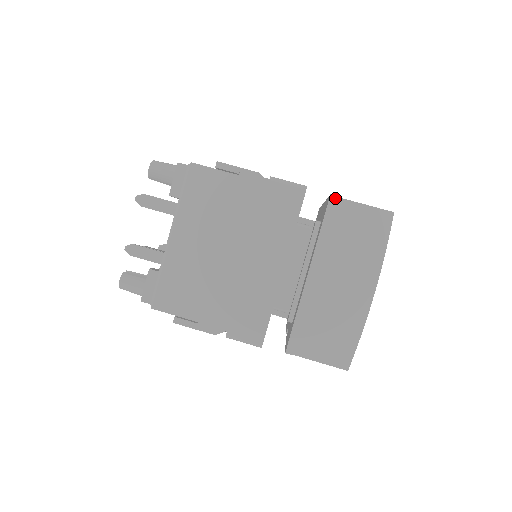
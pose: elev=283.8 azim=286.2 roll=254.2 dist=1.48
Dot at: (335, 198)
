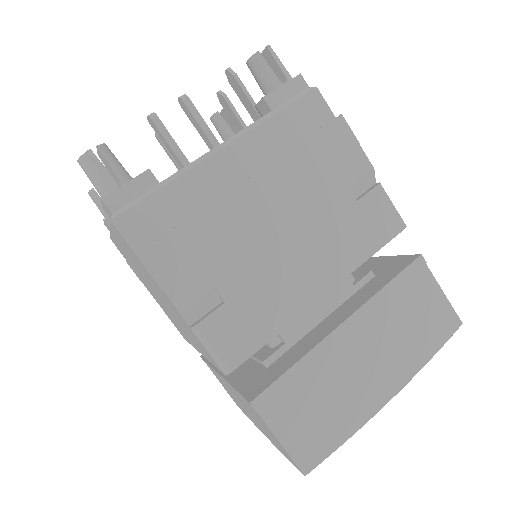
Dot at: (253, 408)
